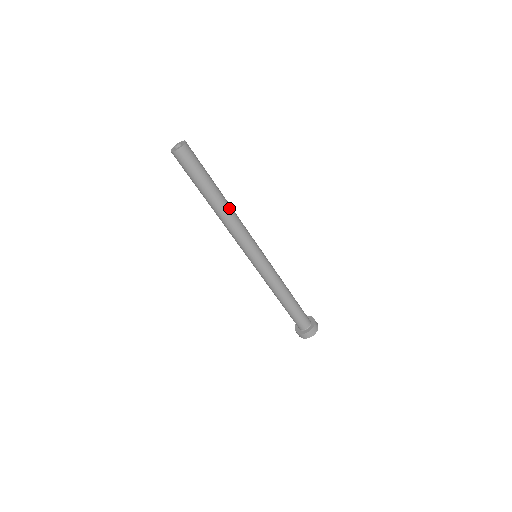
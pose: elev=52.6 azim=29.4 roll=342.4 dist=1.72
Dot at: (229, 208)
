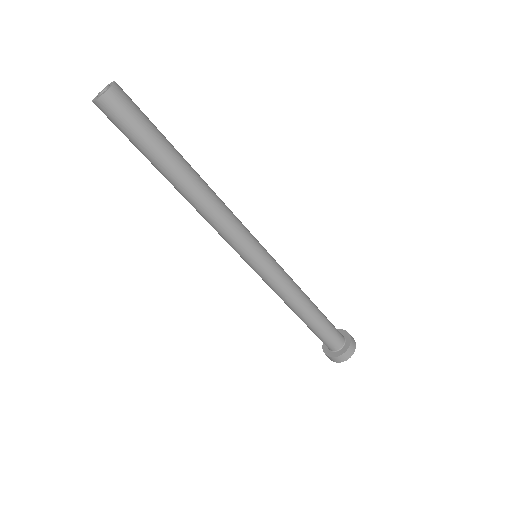
Dot at: (198, 195)
